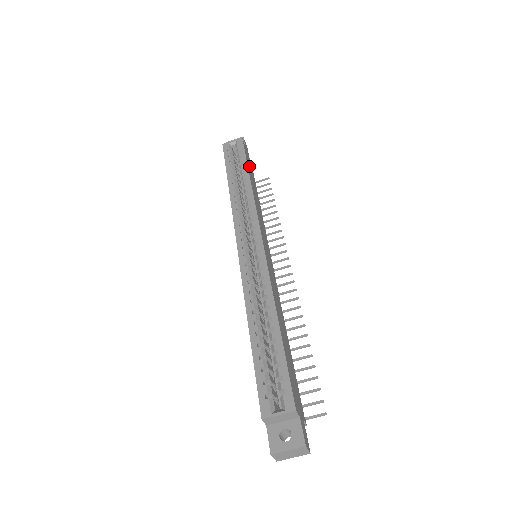
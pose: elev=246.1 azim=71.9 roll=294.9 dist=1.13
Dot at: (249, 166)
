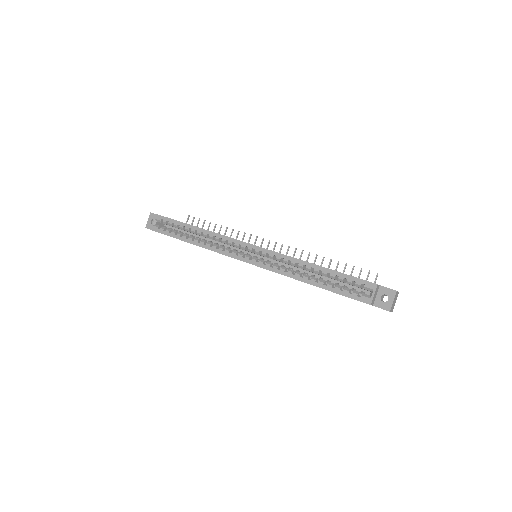
Dot at: occluded
